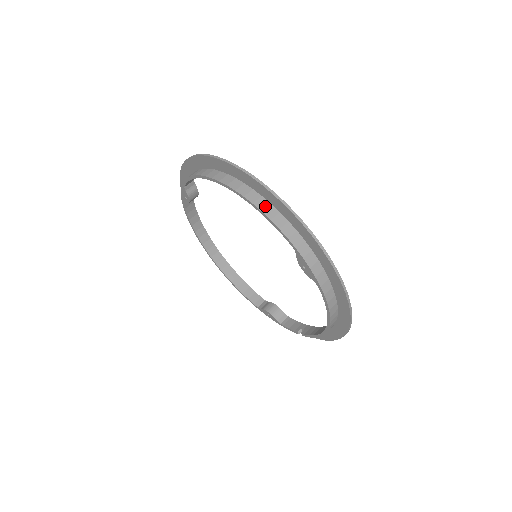
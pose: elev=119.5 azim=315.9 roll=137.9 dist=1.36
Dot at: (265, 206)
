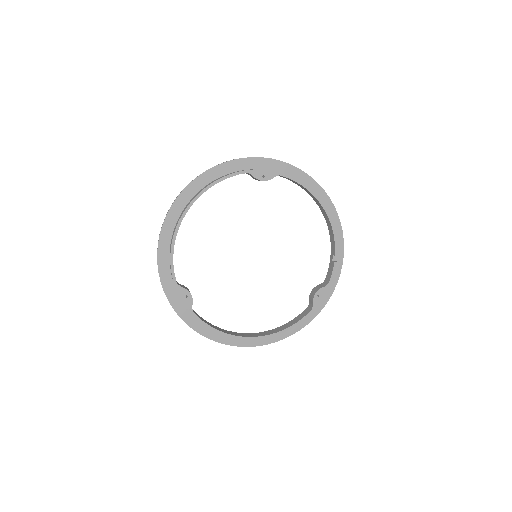
Dot at: (212, 182)
